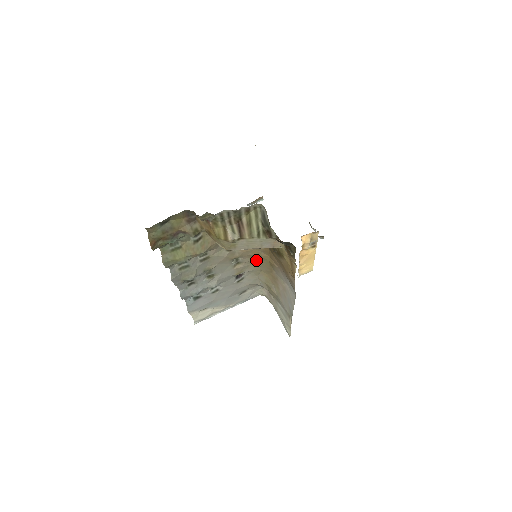
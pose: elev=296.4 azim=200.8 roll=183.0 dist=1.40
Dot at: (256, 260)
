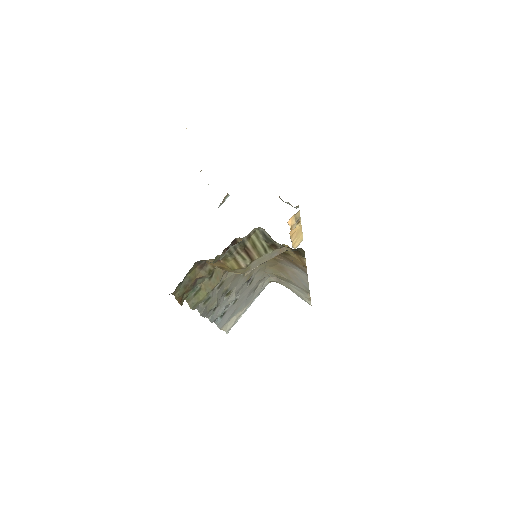
Dot at: occluded
